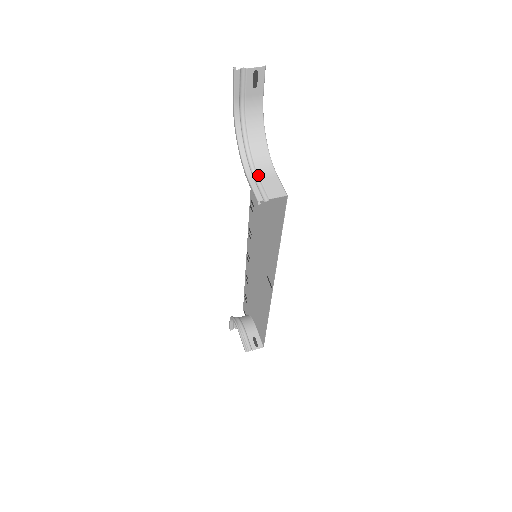
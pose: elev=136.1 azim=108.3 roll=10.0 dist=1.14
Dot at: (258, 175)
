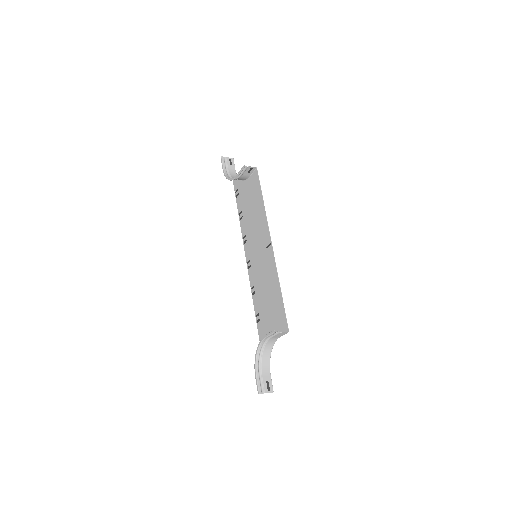
Dot at: (241, 176)
